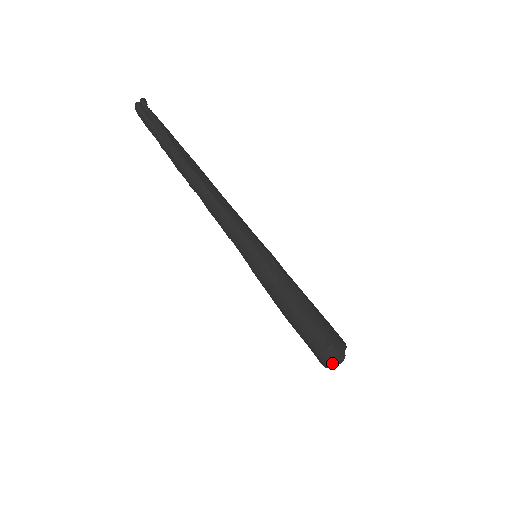
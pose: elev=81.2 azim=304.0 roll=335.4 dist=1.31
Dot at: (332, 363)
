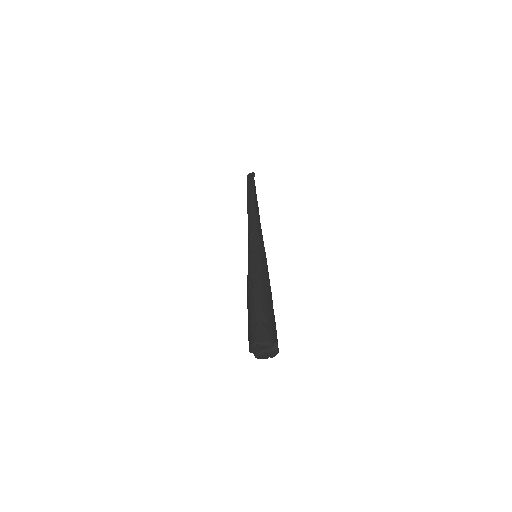
Dot at: (259, 339)
